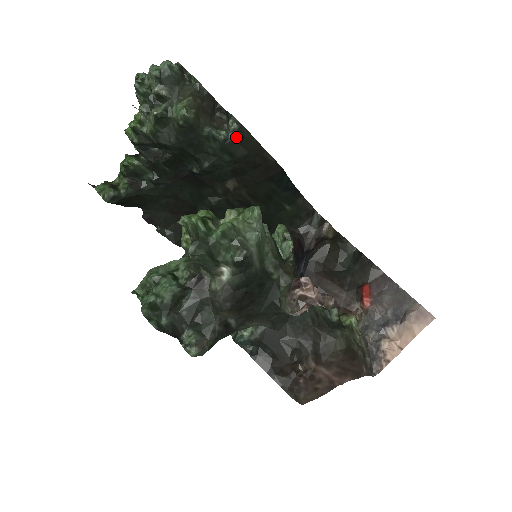
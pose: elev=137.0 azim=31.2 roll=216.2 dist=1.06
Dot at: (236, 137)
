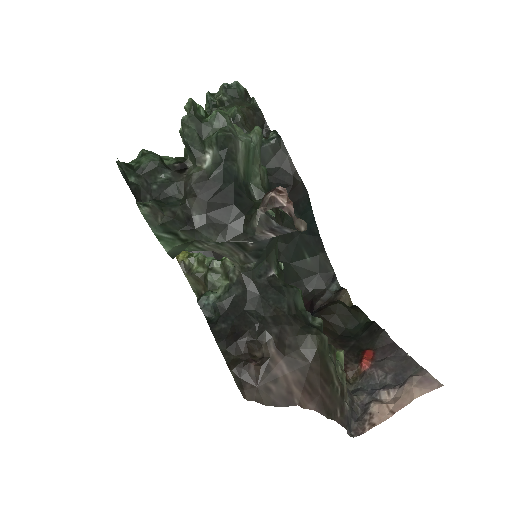
Dot at: (272, 145)
